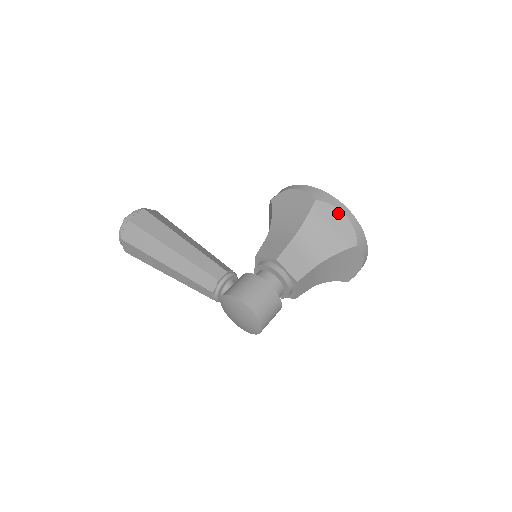
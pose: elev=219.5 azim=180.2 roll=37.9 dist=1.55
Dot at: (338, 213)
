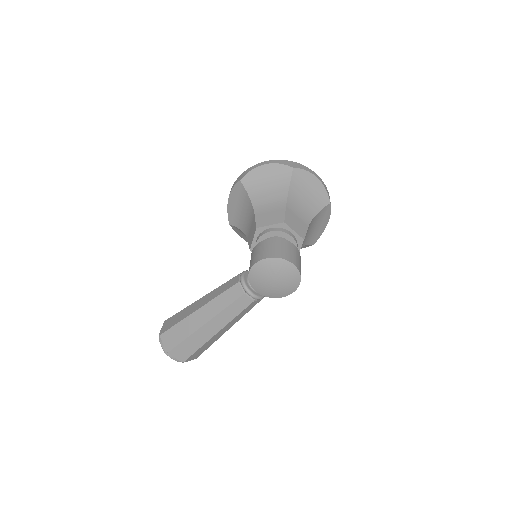
Dot at: (260, 169)
